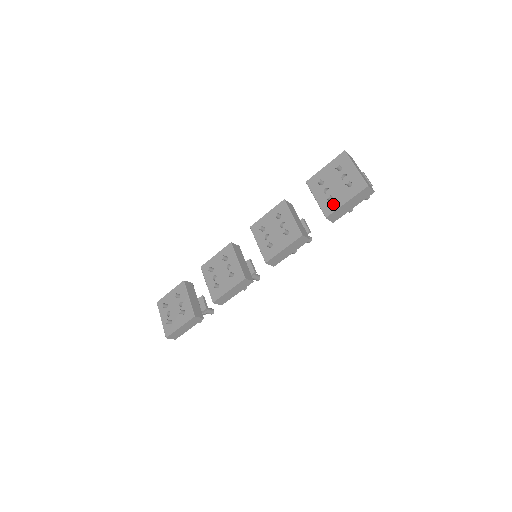
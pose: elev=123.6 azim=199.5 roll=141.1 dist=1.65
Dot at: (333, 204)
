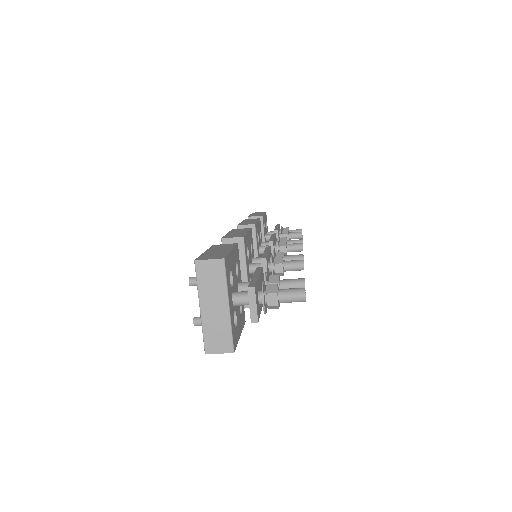
Dot at: occluded
